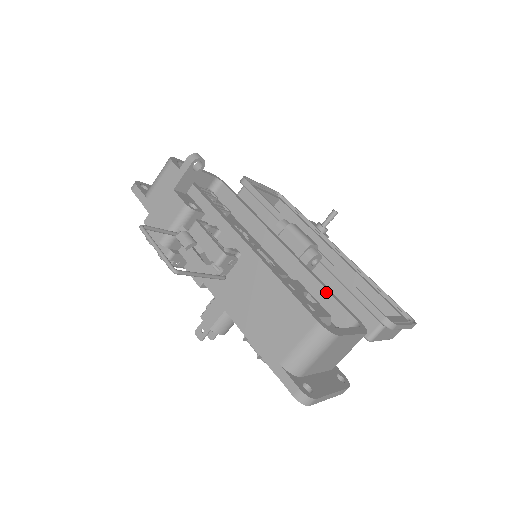
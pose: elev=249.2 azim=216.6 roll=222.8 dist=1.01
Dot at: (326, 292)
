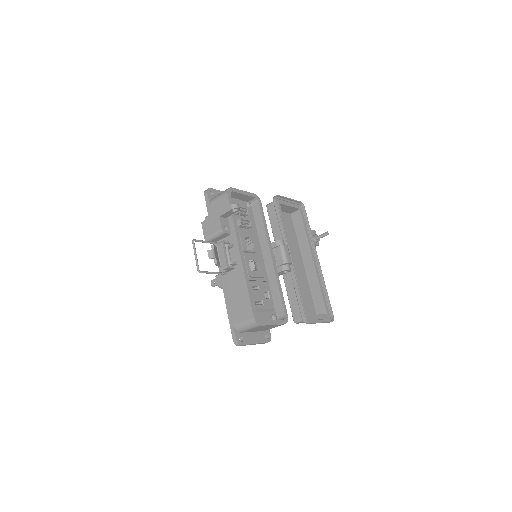
Dot at: (279, 294)
